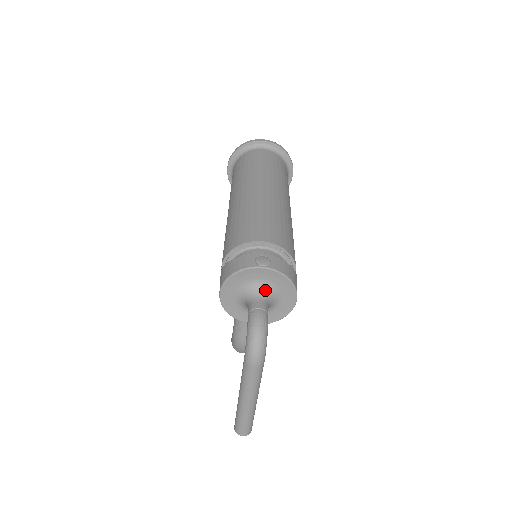
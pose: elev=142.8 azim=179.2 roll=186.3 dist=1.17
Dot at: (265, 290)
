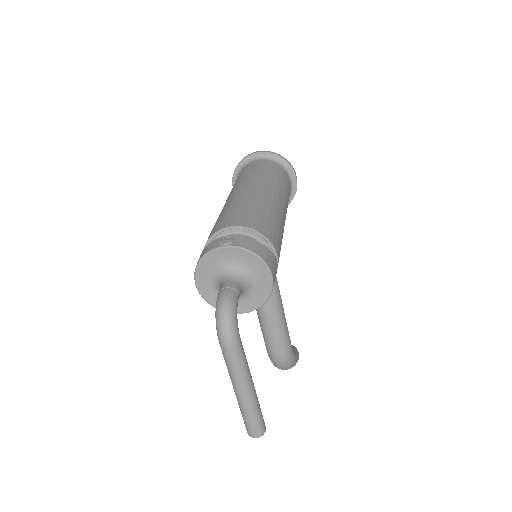
Dot at: (234, 271)
